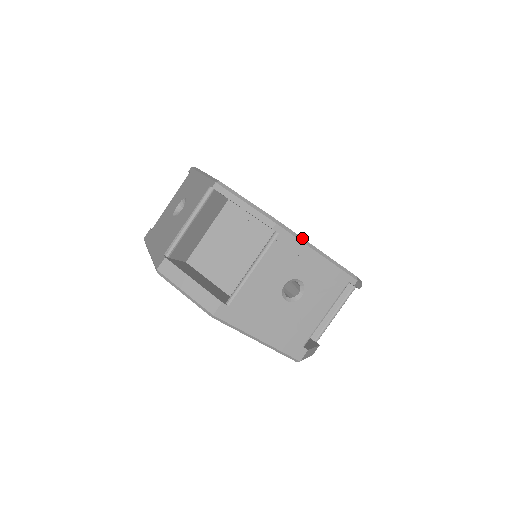
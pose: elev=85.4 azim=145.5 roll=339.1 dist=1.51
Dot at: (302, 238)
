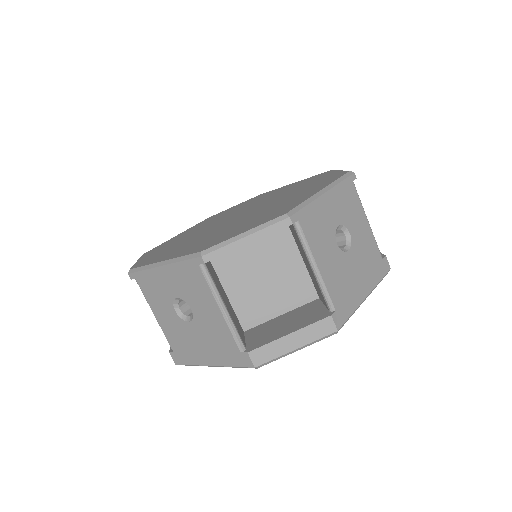
Dot at: (307, 200)
